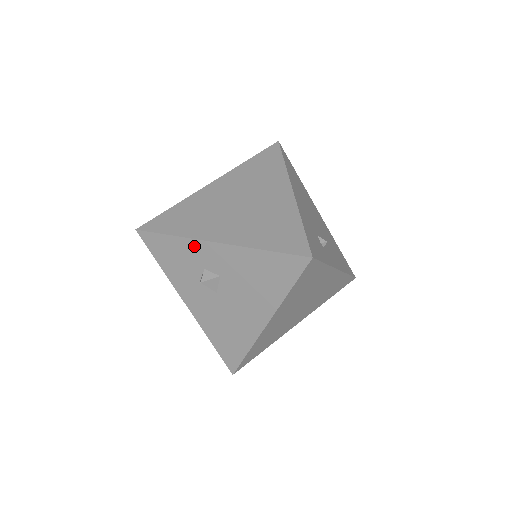
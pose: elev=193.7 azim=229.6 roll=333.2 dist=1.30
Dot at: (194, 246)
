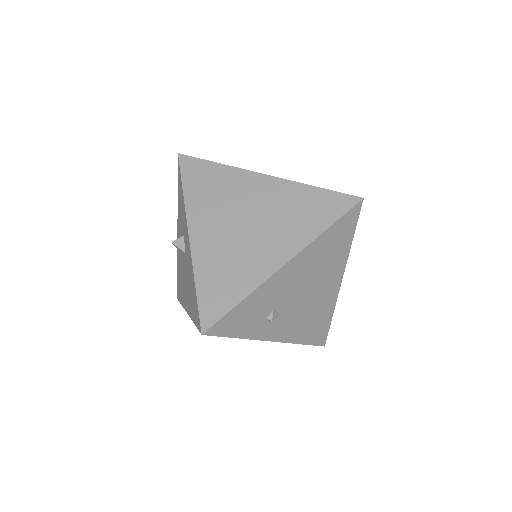
Dot at: (185, 216)
